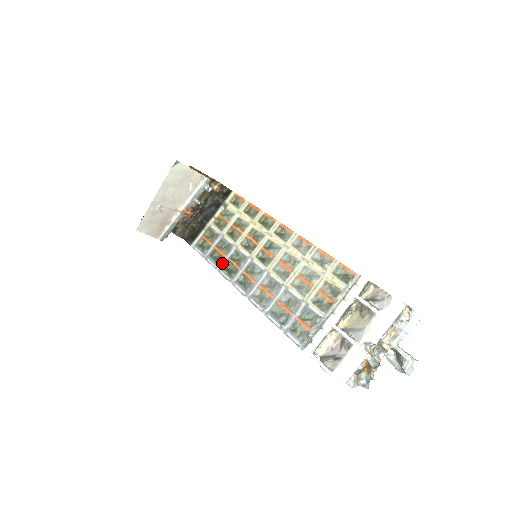
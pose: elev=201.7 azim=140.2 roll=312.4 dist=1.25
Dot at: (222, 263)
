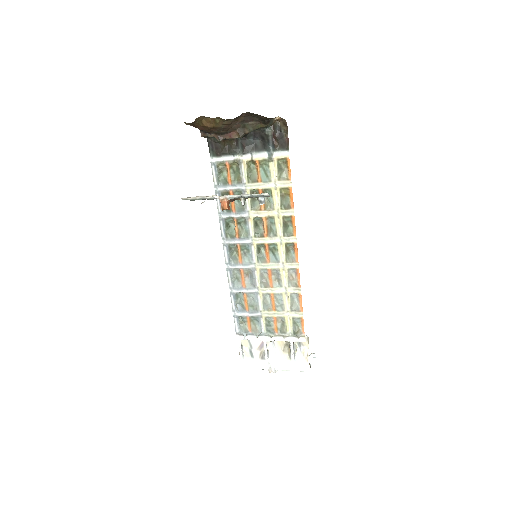
Dot at: (227, 215)
